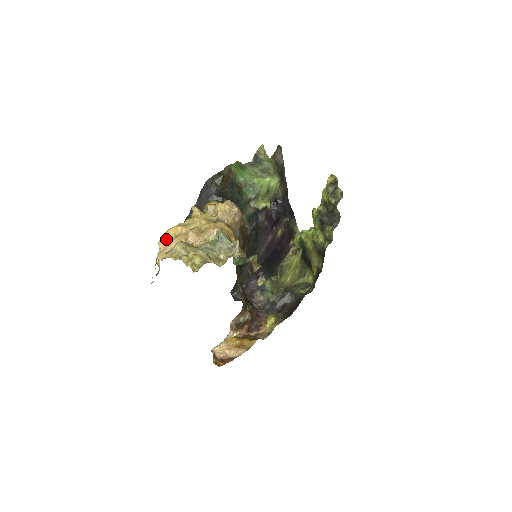
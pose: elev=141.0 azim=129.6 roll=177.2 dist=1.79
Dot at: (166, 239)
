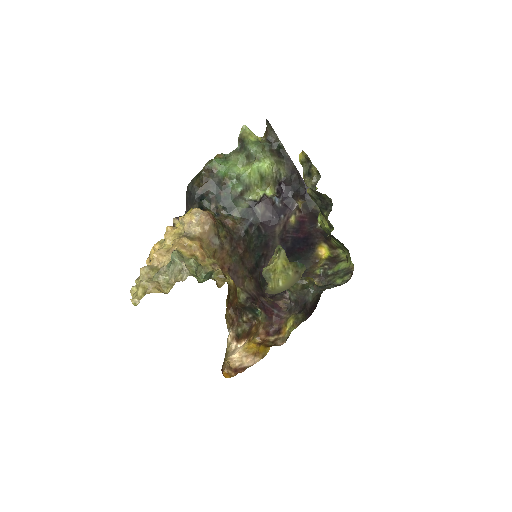
Dot at: (150, 259)
